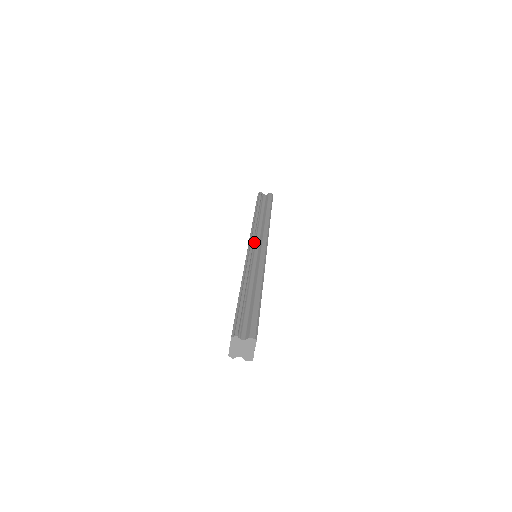
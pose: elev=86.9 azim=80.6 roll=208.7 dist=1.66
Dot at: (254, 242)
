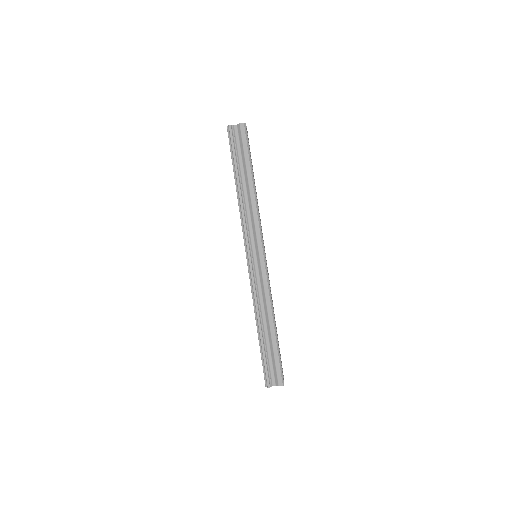
Dot at: (250, 248)
